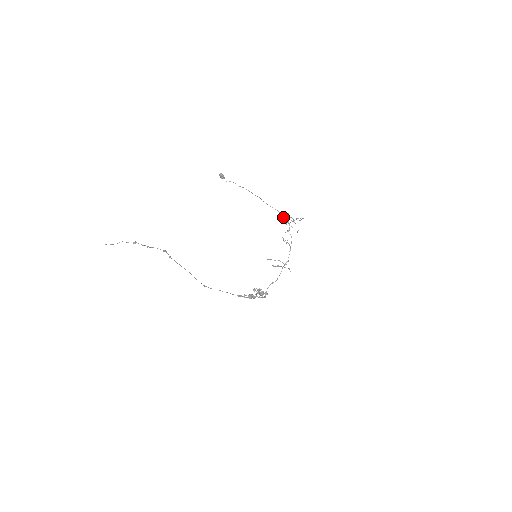
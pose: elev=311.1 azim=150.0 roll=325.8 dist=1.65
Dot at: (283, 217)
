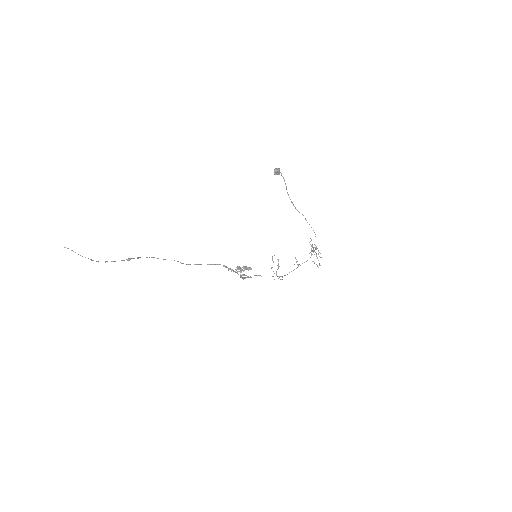
Dot at: occluded
